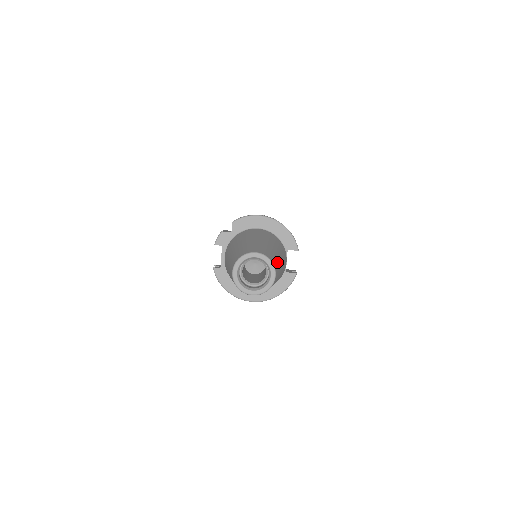
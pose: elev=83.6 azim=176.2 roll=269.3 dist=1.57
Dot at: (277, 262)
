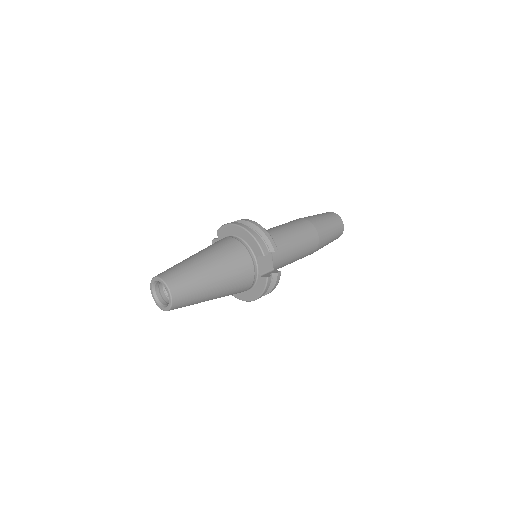
Dot at: (189, 281)
